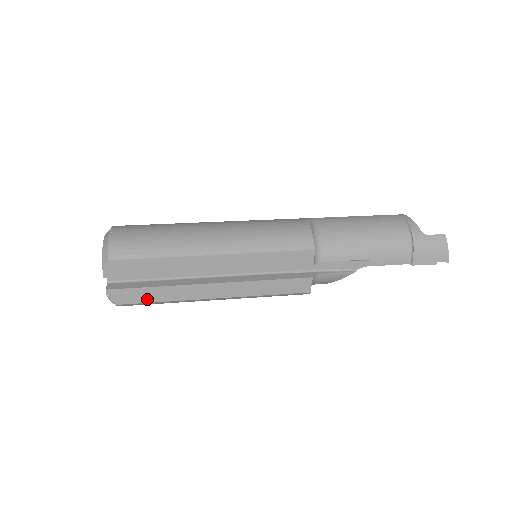
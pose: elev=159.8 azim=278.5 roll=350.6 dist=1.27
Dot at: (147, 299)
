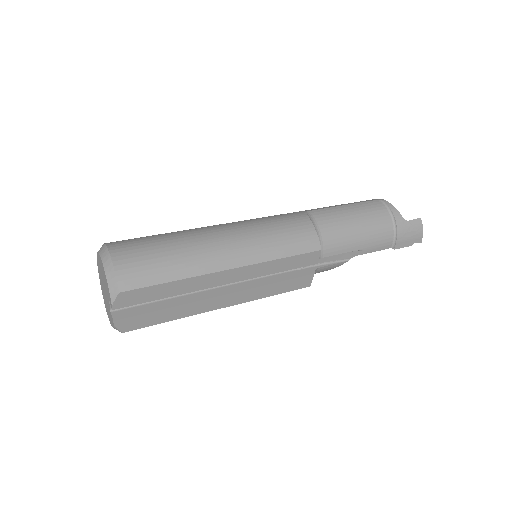
Dot at: (157, 321)
